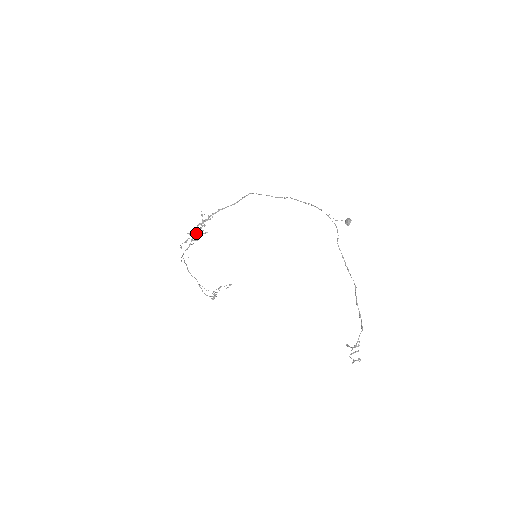
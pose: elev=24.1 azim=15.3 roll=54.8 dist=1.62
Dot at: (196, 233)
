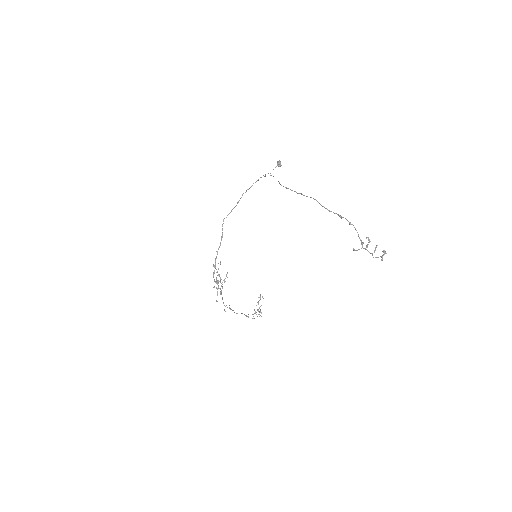
Dot at: (217, 282)
